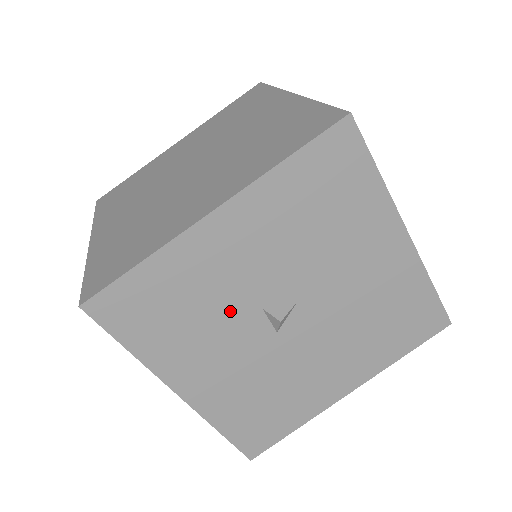
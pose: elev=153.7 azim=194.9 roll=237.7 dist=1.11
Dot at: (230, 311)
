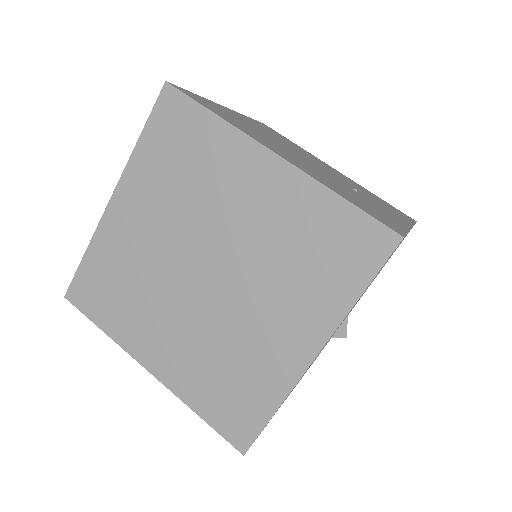
Dot at: occluded
